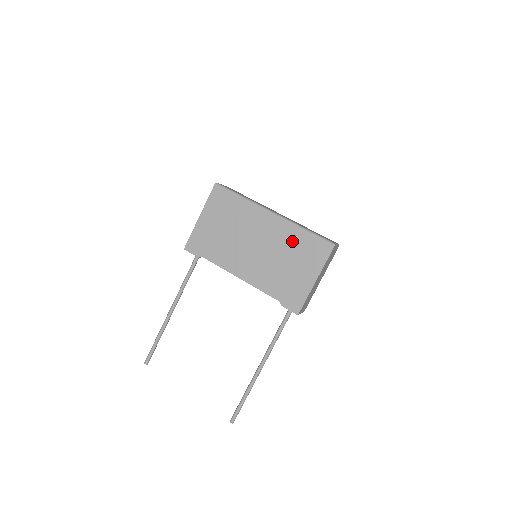
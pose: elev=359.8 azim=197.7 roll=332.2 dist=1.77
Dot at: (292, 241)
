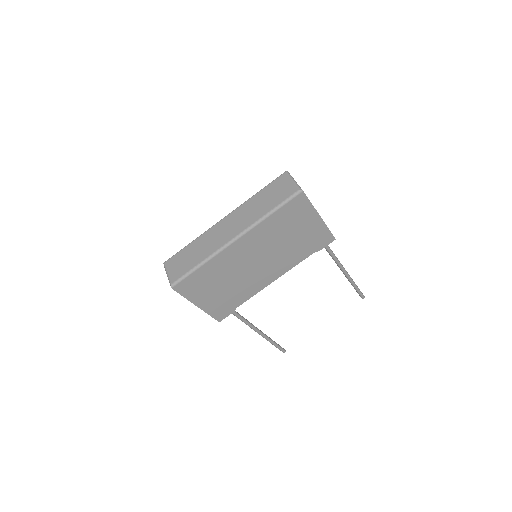
Dot at: (273, 229)
